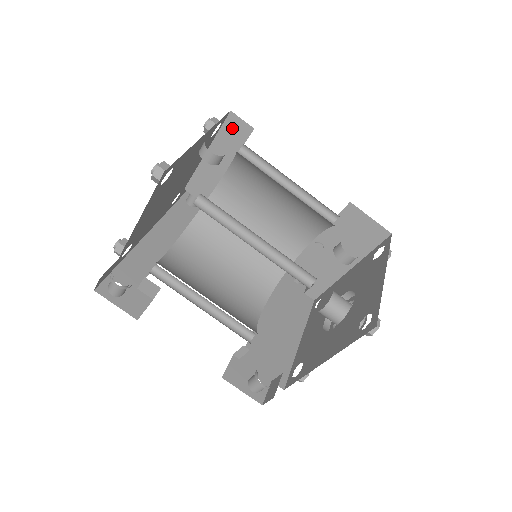
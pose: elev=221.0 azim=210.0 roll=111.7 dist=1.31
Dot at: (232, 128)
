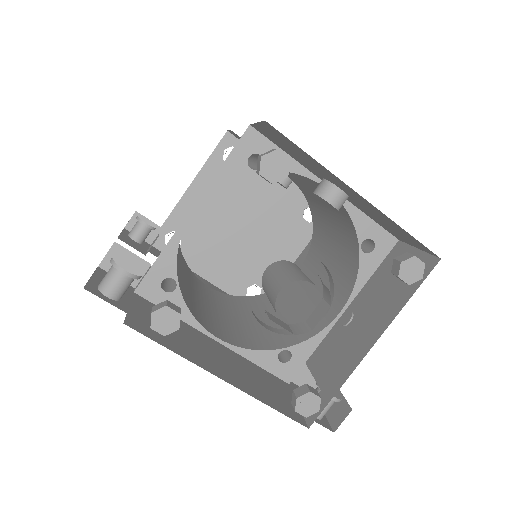
Dot at: occluded
